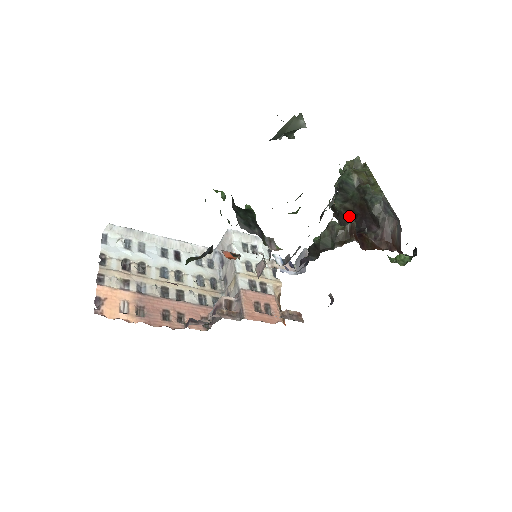
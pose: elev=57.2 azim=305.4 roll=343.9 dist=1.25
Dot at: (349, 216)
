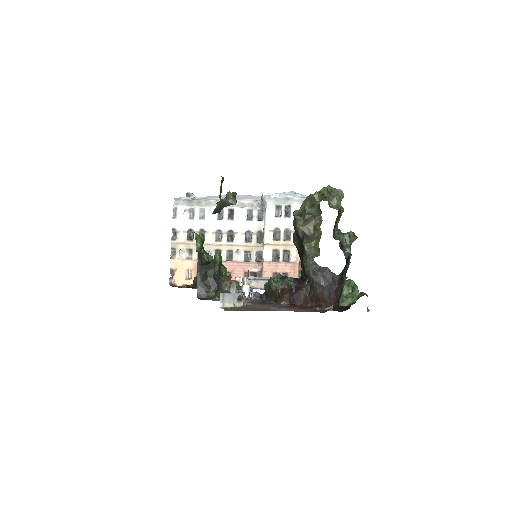
Dot at: (302, 258)
